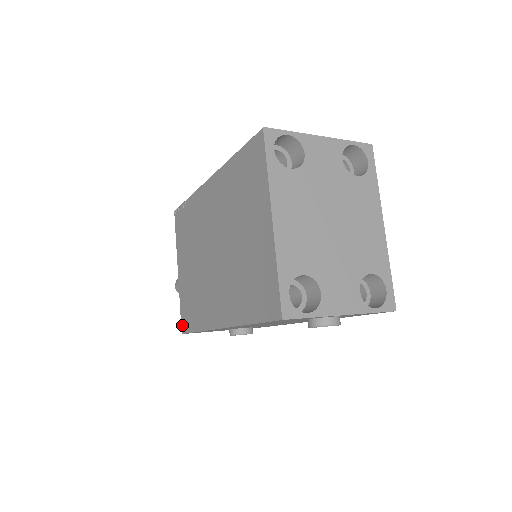
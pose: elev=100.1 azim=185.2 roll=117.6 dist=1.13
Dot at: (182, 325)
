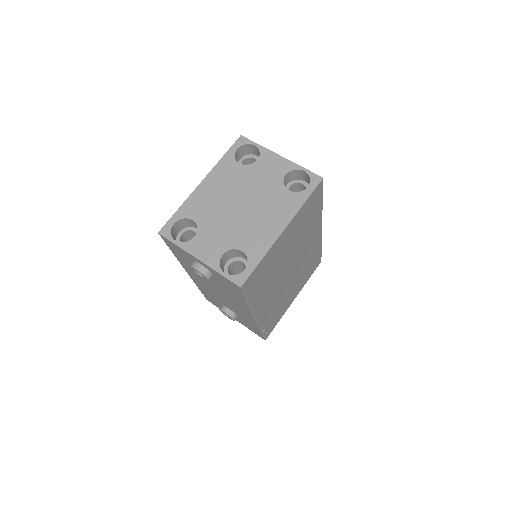
Dot at: occluded
